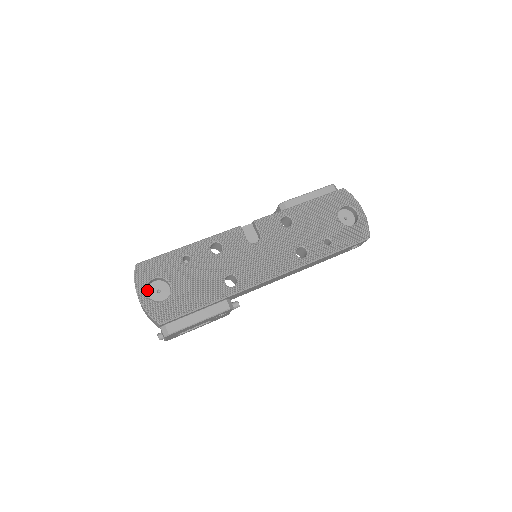
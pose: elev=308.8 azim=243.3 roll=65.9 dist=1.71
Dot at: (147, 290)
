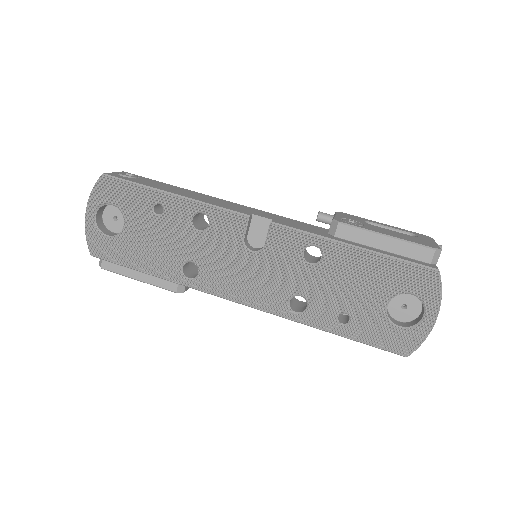
Dot at: (105, 208)
